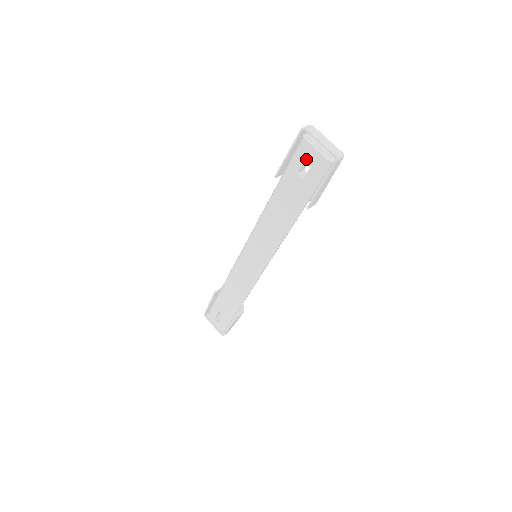
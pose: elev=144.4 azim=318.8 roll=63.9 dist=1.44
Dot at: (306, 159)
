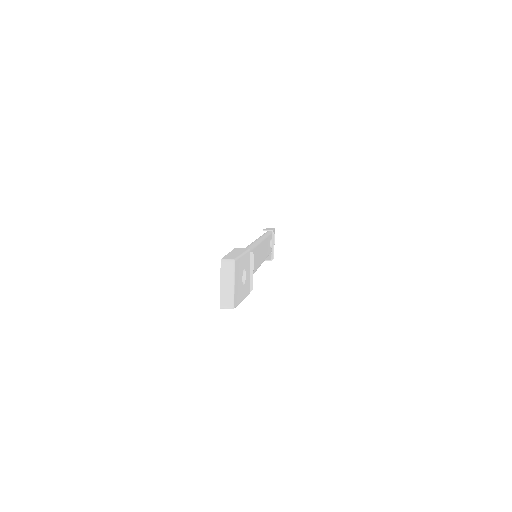
Dot at: occluded
